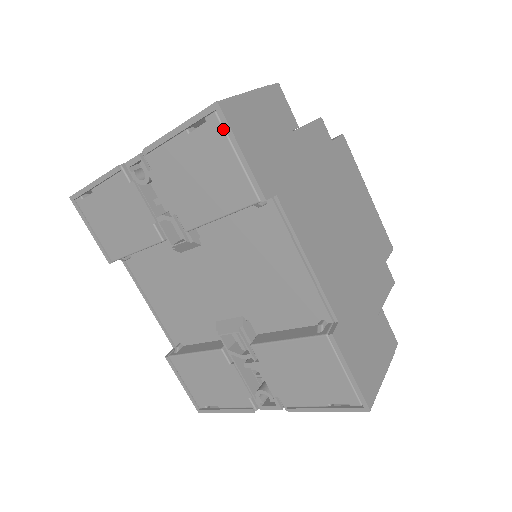
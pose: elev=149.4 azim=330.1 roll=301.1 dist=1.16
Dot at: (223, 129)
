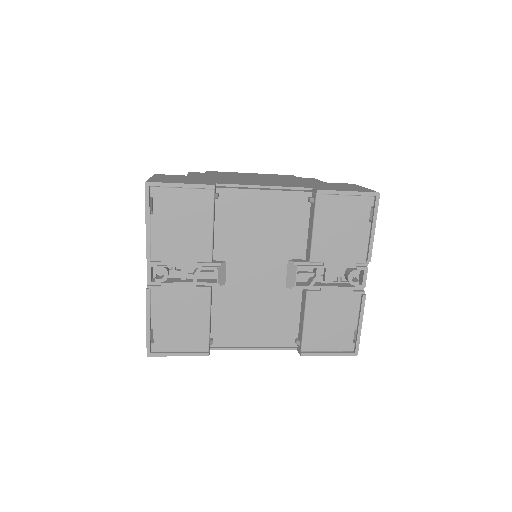
Dot at: (162, 188)
